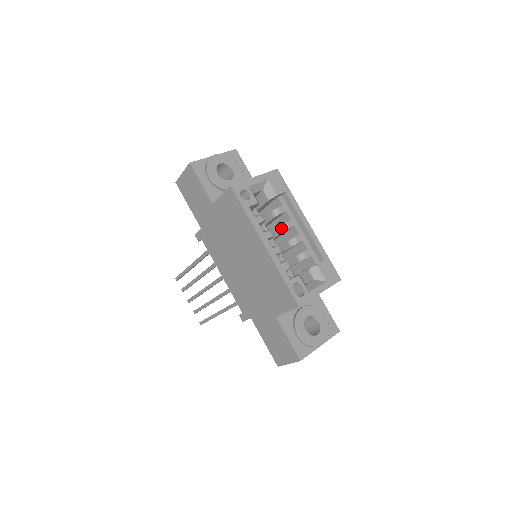
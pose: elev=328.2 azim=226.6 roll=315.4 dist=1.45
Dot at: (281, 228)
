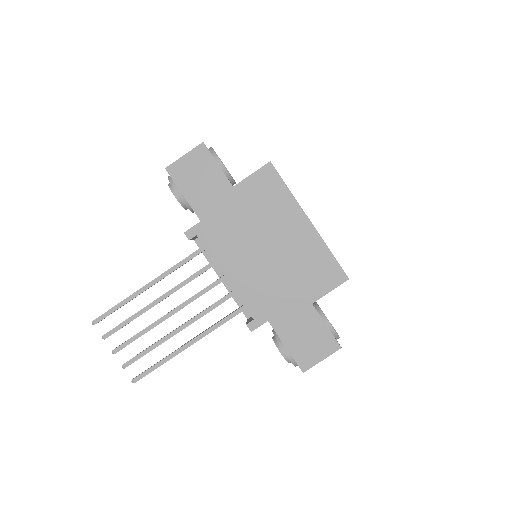
Dot at: occluded
